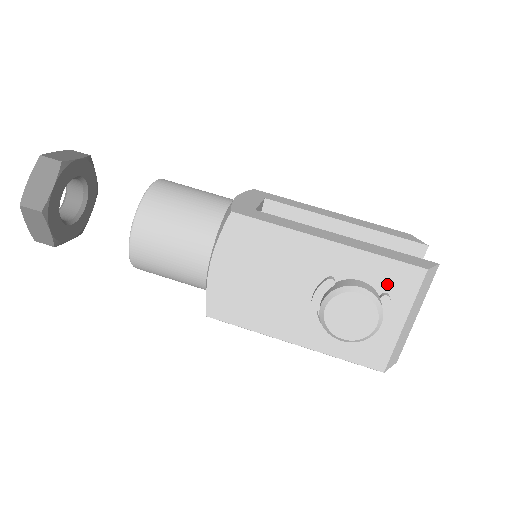
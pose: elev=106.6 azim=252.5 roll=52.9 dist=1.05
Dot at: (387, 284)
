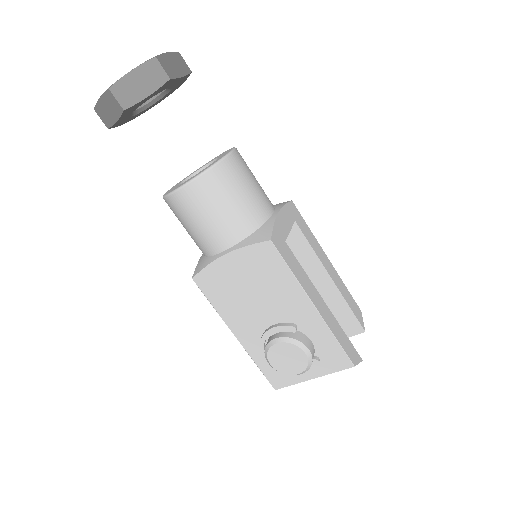
Dot at: (325, 355)
